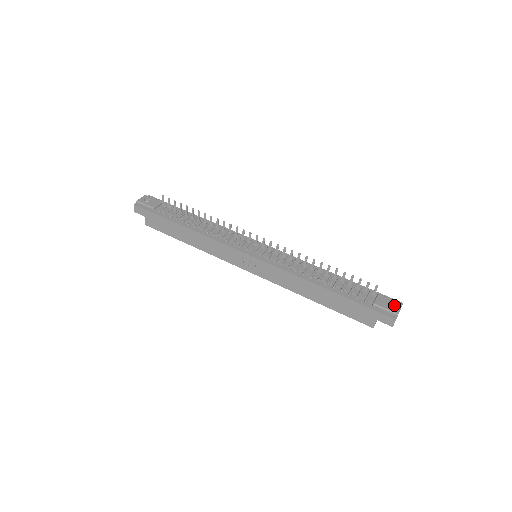
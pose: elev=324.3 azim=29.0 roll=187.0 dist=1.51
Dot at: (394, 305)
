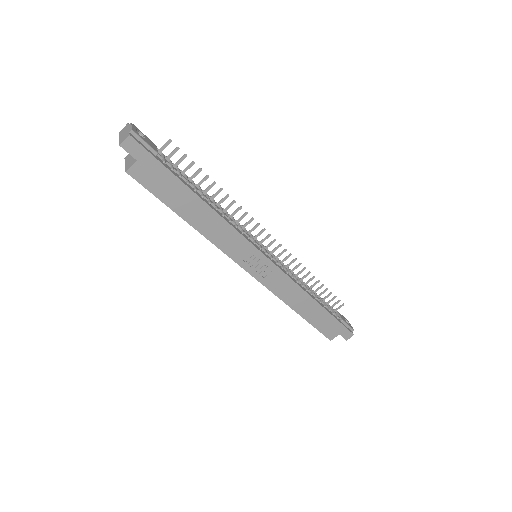
Dot at: (346, 321)
